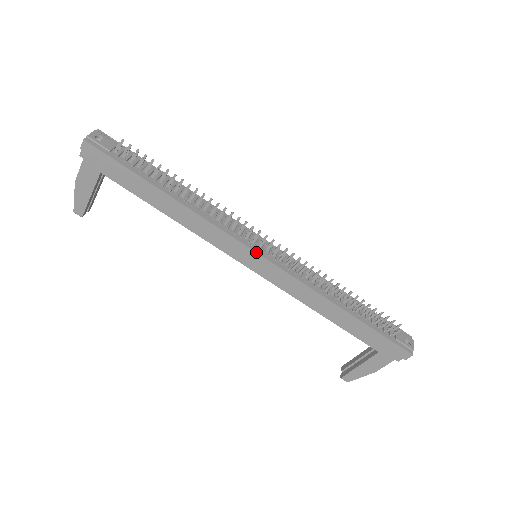
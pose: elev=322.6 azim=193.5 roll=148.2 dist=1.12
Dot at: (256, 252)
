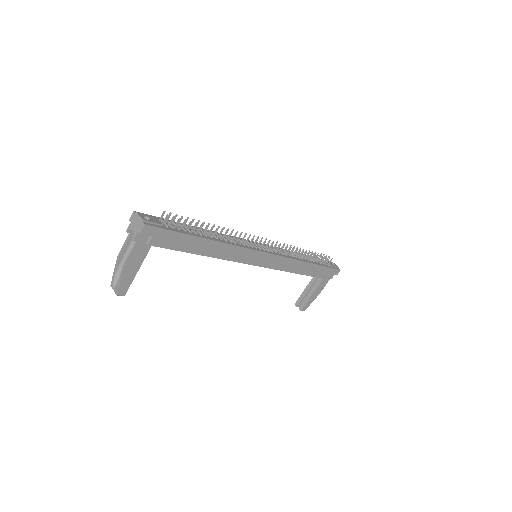
Dot at: (265, 252)
